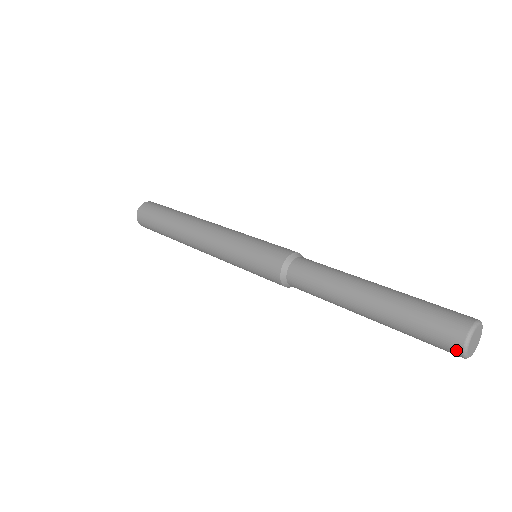
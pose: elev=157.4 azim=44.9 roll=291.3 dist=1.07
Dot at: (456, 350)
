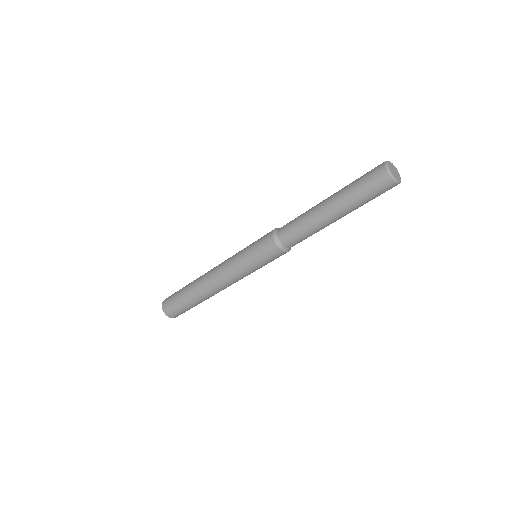
Dot at: (382, 169)
